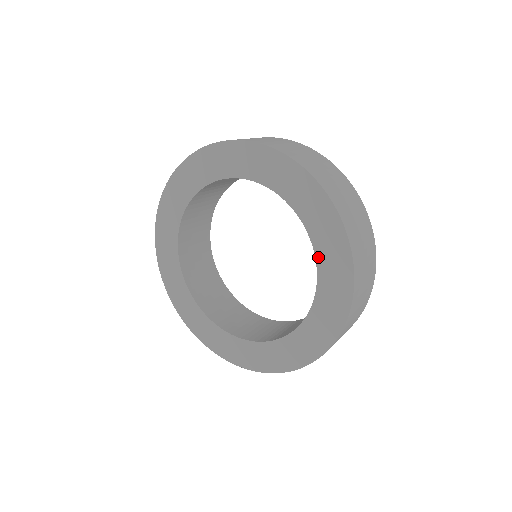
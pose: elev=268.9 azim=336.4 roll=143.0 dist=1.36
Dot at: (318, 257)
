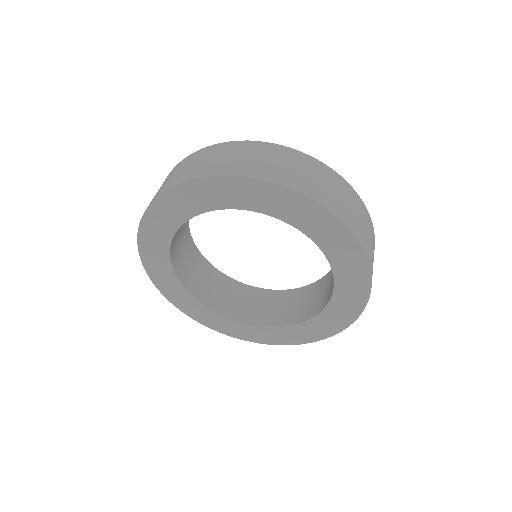
Dot at: (314, 239)
